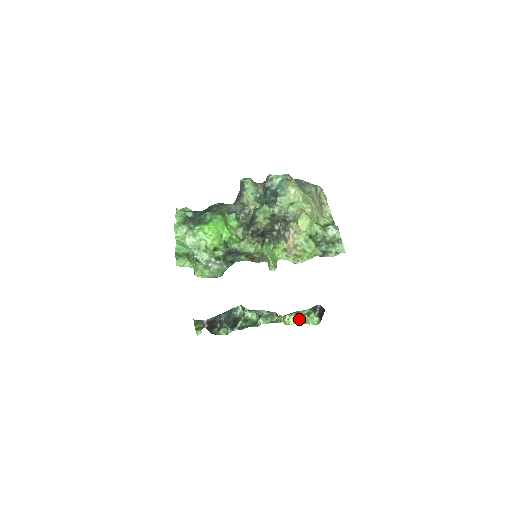
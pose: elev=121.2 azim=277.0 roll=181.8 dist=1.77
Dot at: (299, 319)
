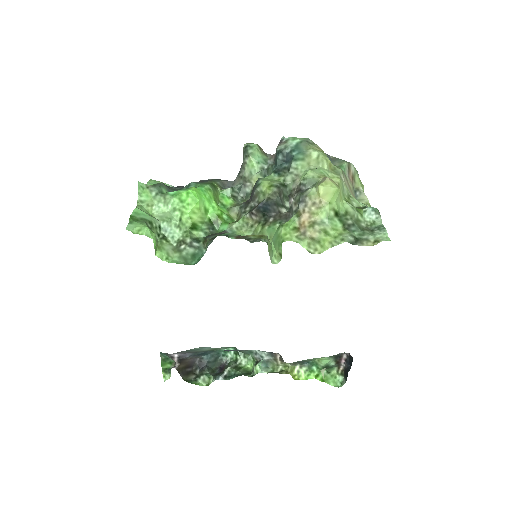
Dot at: (314, 373)
